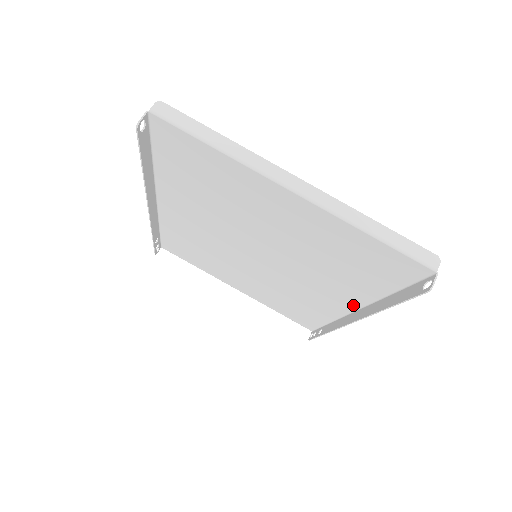
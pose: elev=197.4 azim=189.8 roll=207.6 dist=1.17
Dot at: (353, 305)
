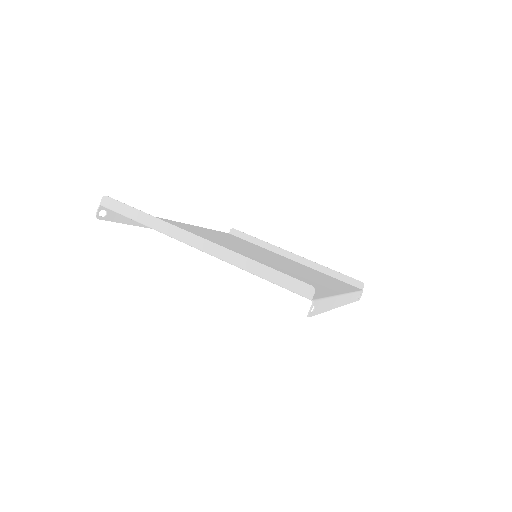
Dot at: occluded
